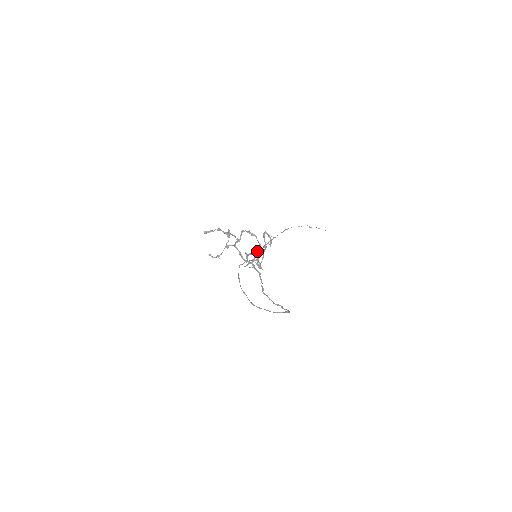
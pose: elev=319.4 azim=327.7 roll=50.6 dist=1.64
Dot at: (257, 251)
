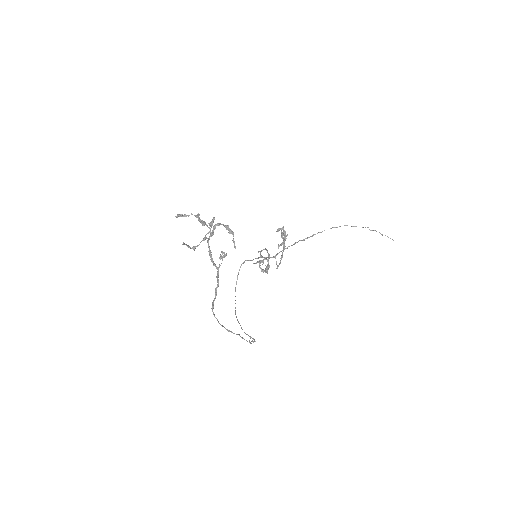
Dot at: (225, 255)
